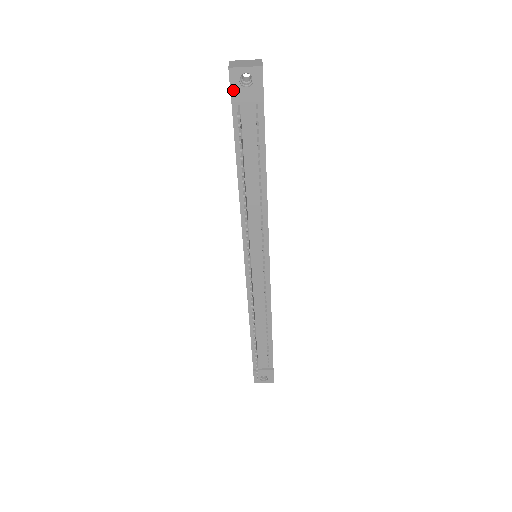
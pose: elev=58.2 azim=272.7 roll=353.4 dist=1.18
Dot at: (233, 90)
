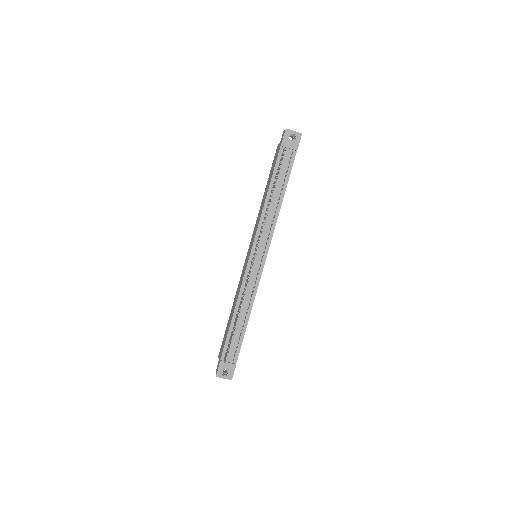
Dot at: (284, 140)
